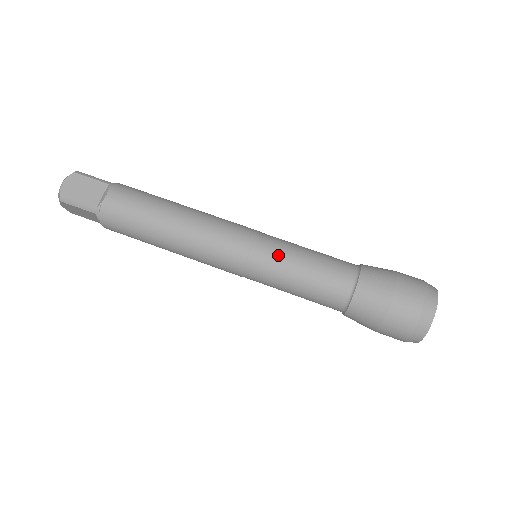
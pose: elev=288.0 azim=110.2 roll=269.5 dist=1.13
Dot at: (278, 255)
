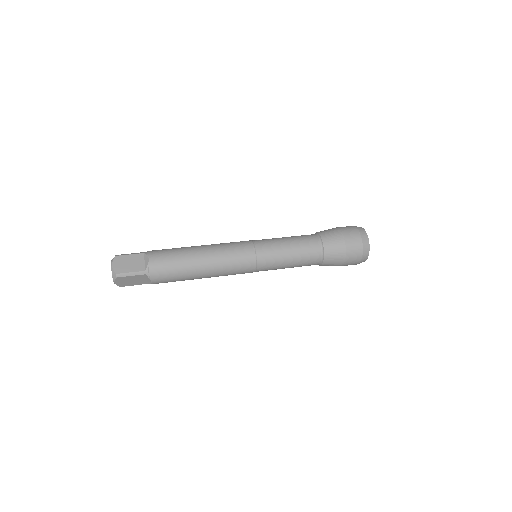
Dot at: occluded
